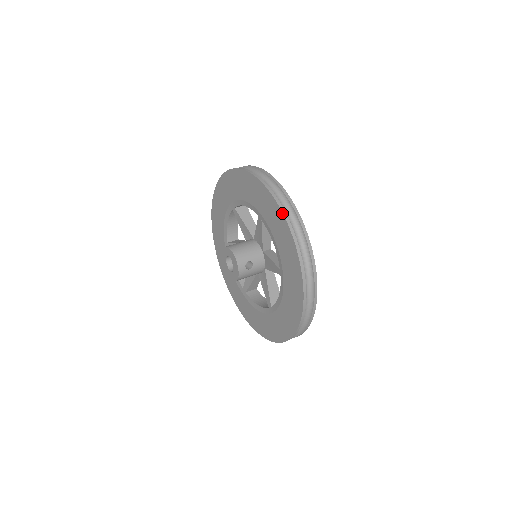
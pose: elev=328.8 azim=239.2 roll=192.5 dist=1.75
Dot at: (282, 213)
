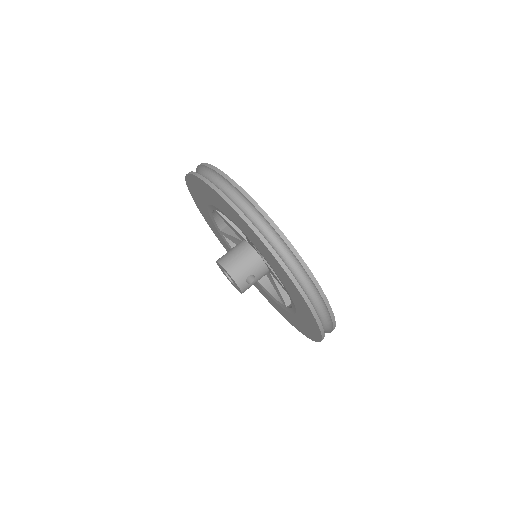
Dot at: (271, 254)
